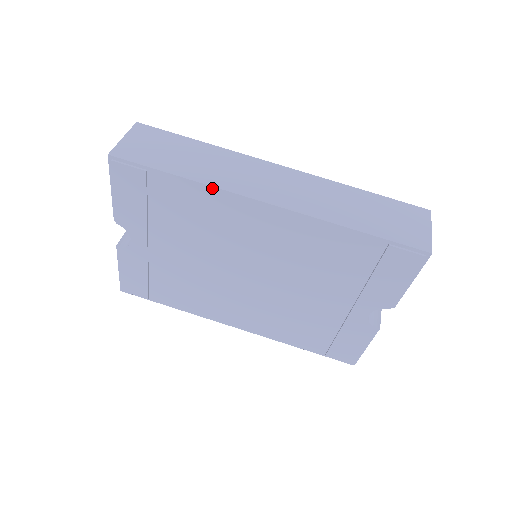
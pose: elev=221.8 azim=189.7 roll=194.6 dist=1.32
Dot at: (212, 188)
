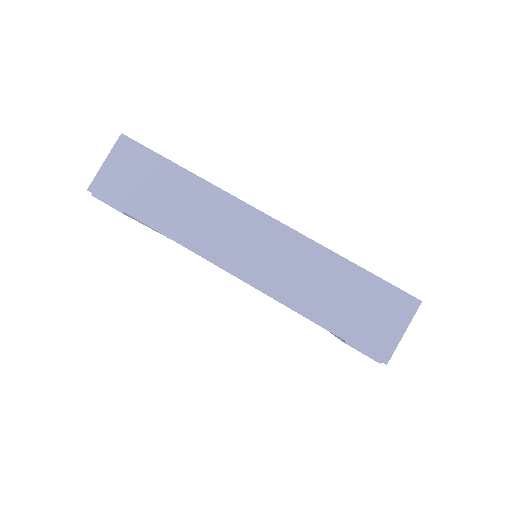
Dot at: (180, 244)
